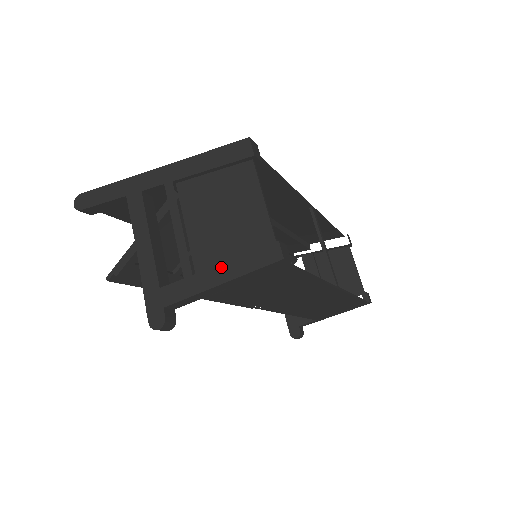
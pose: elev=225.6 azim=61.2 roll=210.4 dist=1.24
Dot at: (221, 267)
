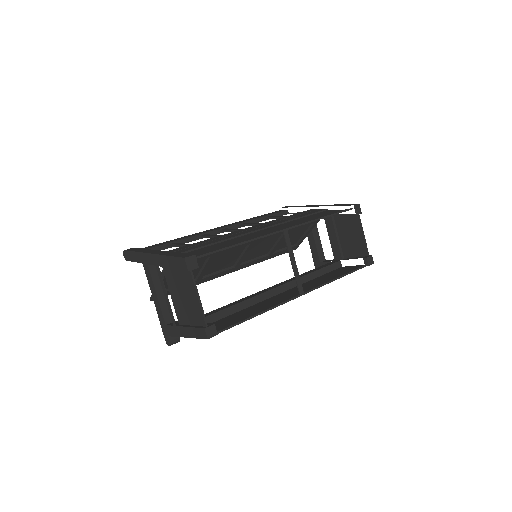
Dot at: (185, 329)
